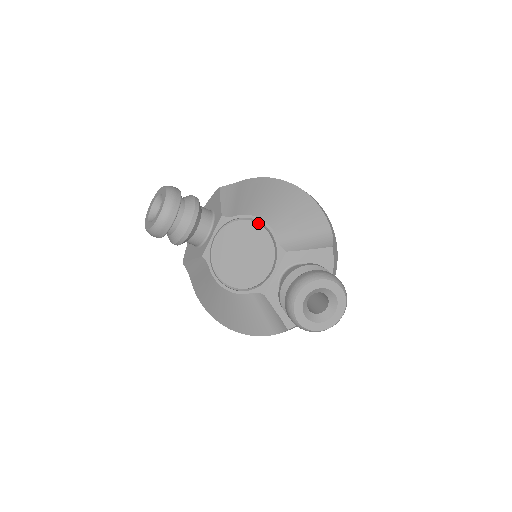
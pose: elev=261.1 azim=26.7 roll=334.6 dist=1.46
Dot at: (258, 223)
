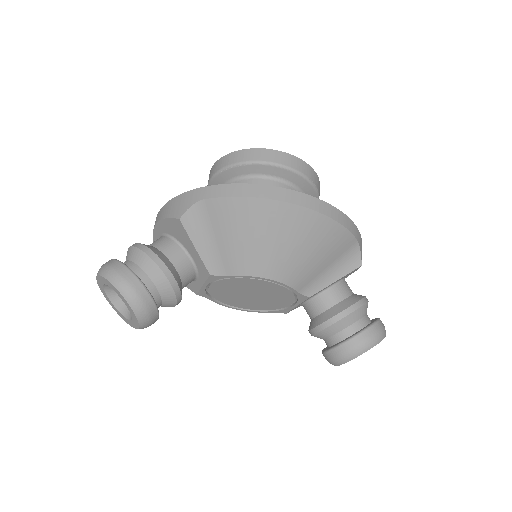
Dot at: (266, 281)
